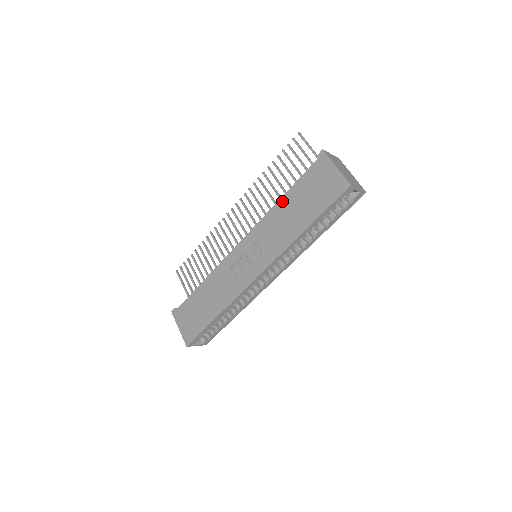
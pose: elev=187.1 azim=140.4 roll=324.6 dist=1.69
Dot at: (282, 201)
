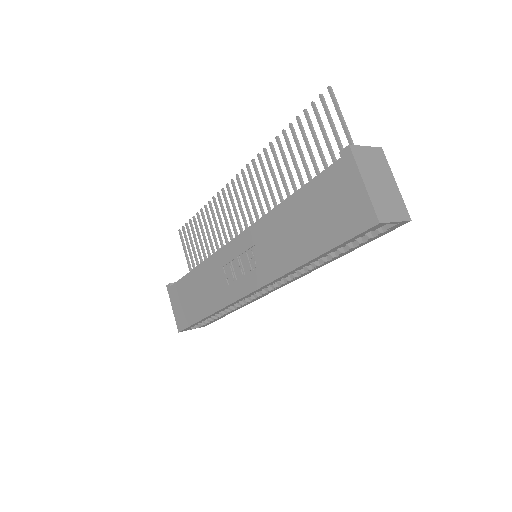
Dot at: (286, 205)
